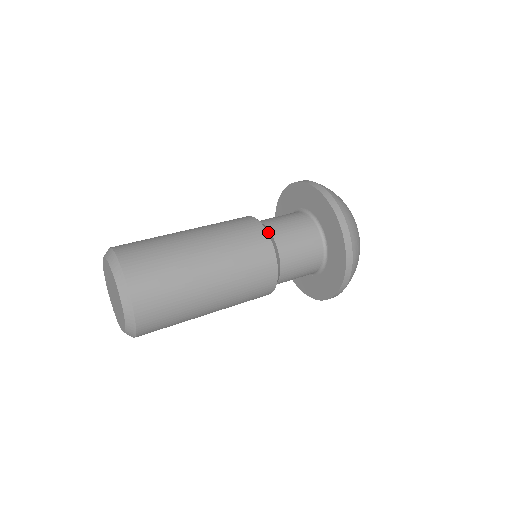
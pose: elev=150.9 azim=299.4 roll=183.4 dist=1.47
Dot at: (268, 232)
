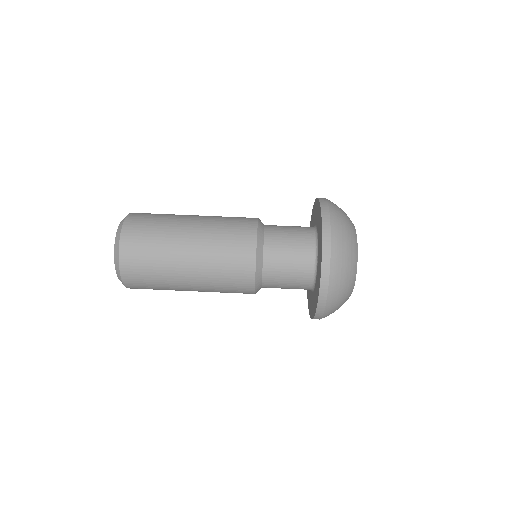
Dot at: (259, 231)
